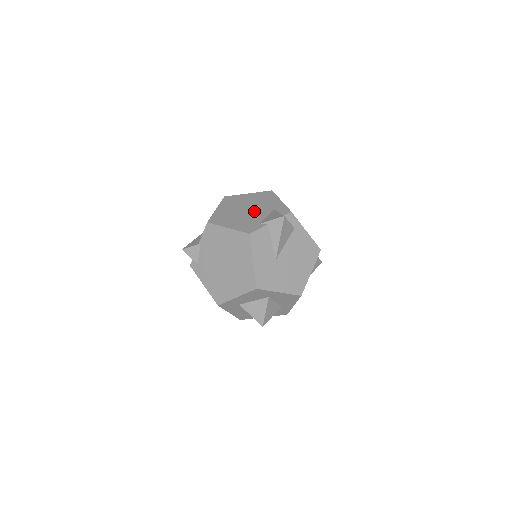
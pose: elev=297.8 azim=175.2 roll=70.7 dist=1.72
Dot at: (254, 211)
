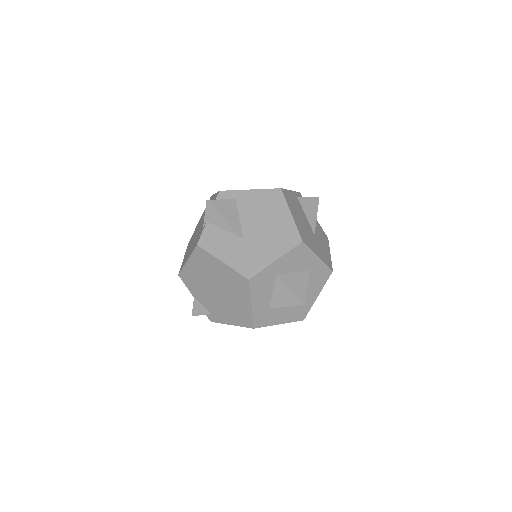
Dot at: occluded
